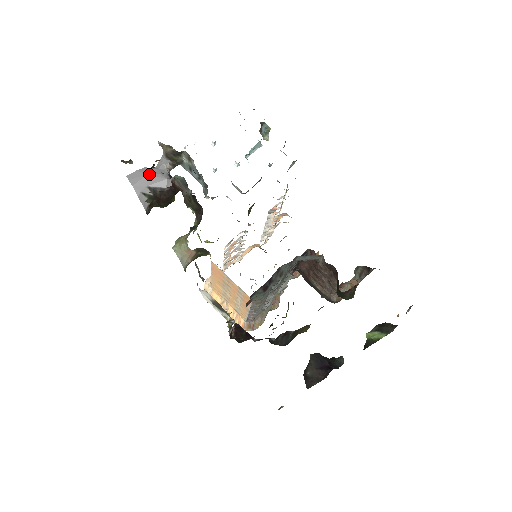
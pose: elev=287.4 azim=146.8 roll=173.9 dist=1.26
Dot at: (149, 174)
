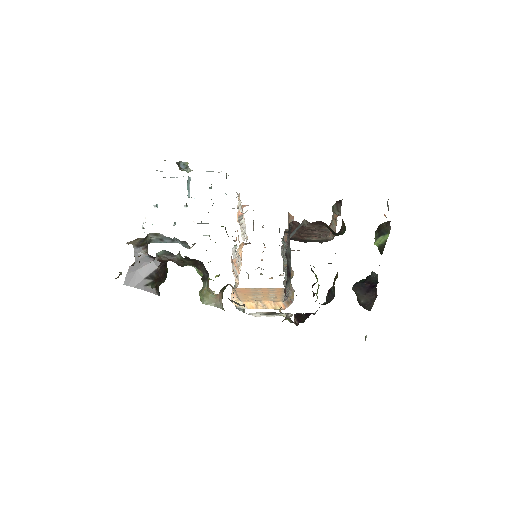
Dot at: (137, 269)
